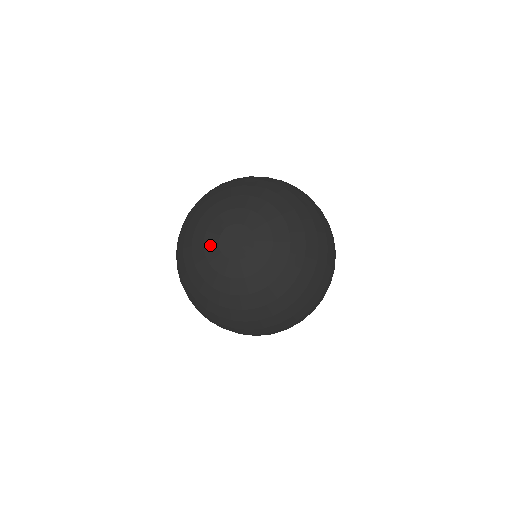
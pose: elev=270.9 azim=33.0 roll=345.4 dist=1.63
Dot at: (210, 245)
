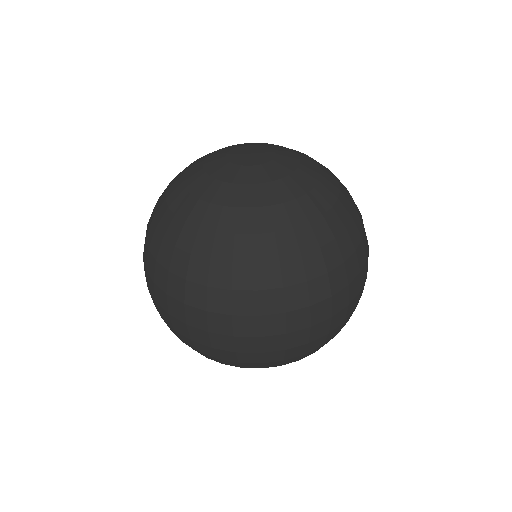
Dot at: (219, 152)
